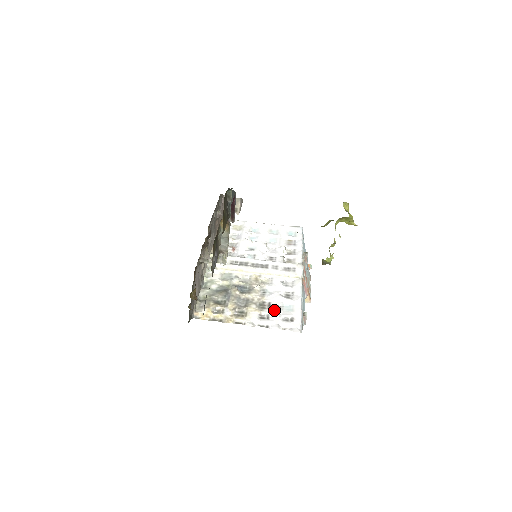
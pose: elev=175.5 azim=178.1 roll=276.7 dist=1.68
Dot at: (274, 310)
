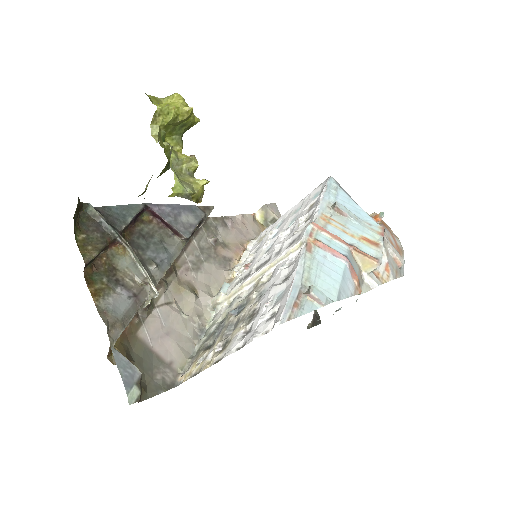
Dot at: (259, 313)
